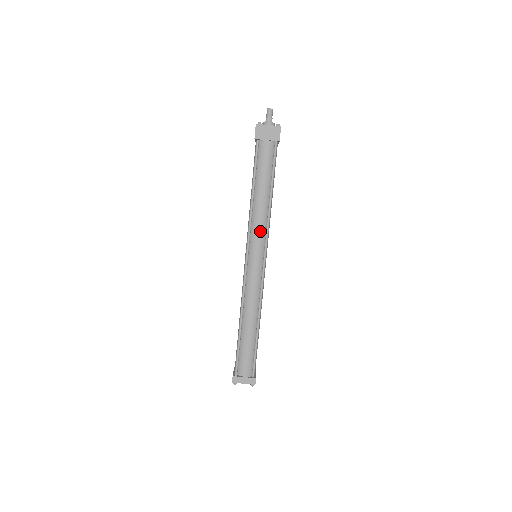
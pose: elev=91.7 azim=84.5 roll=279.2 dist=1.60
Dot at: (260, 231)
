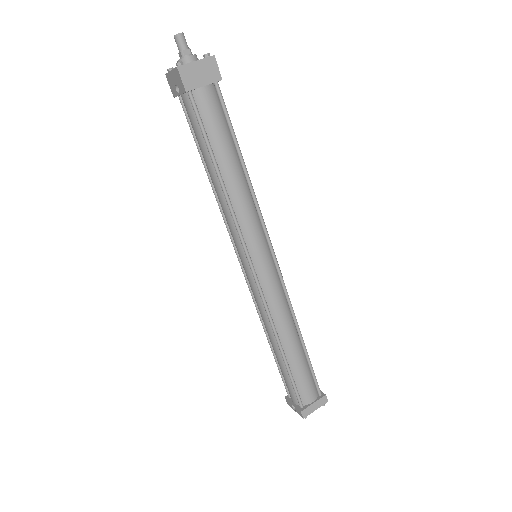
Dot at: (253, 222)
